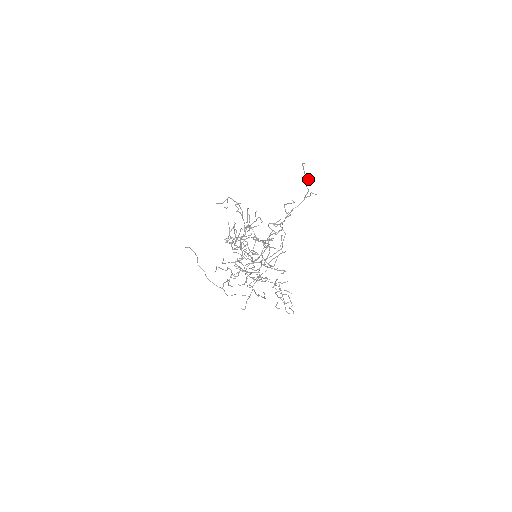
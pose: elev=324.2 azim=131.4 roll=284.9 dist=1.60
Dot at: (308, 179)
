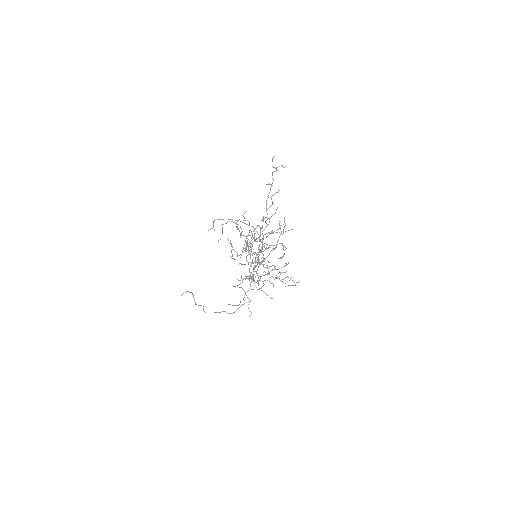
Dot at: (276, 169)
